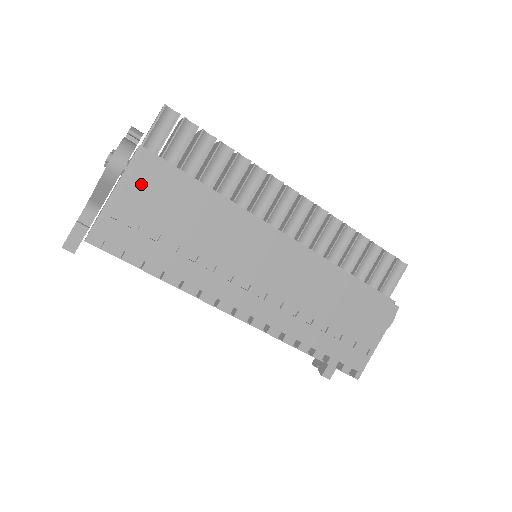
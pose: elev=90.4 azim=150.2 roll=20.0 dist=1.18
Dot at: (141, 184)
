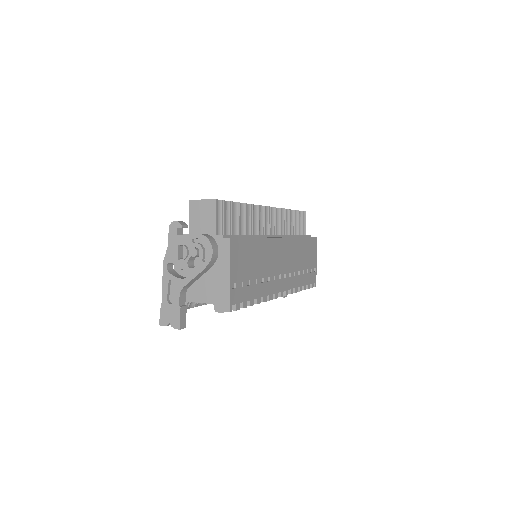
Dot at: (237, 258)
